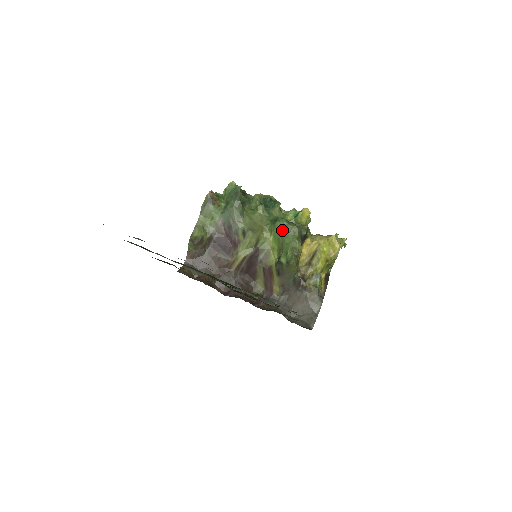
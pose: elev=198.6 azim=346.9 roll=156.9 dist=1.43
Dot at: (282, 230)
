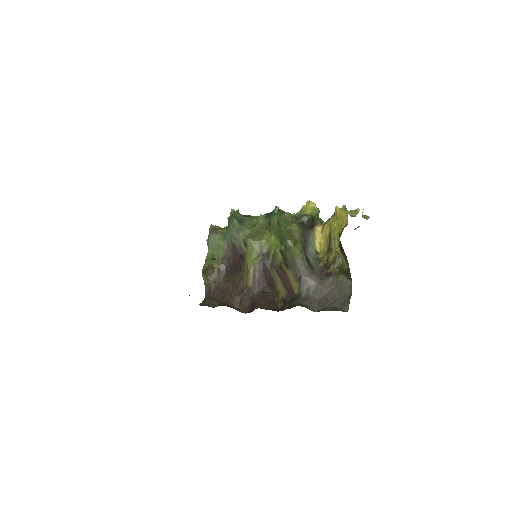
Dot at: (276, 223)
